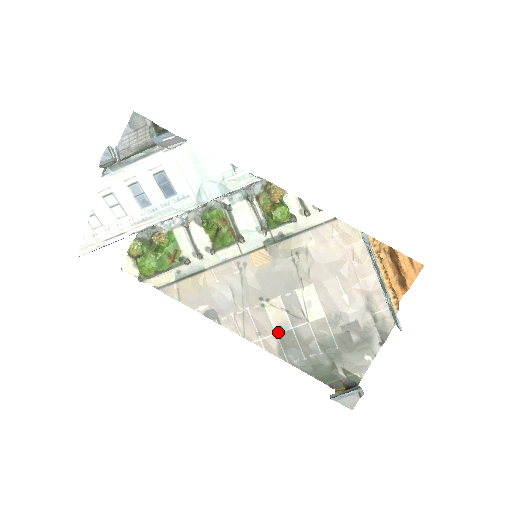
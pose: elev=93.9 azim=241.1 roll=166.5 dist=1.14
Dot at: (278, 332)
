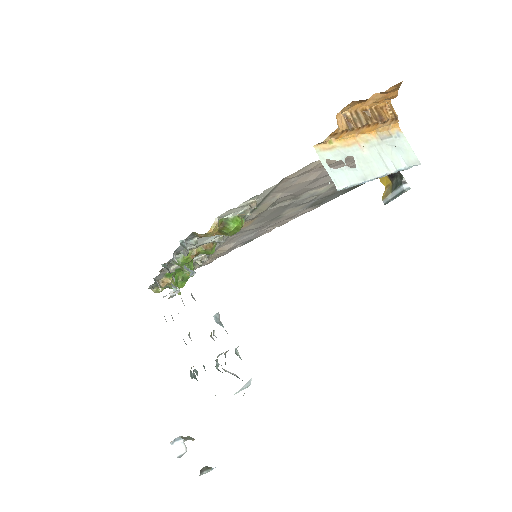
Dot at: (305, 208)
